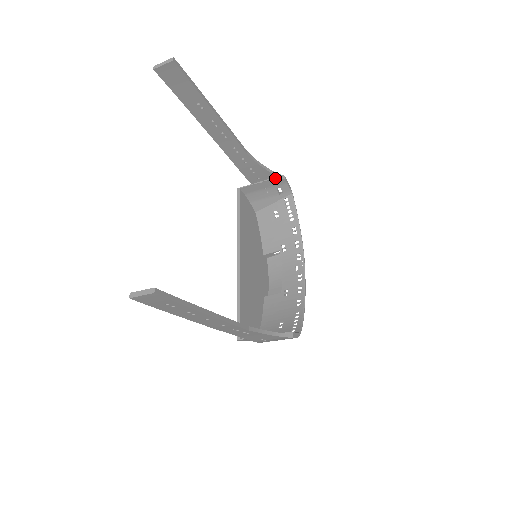
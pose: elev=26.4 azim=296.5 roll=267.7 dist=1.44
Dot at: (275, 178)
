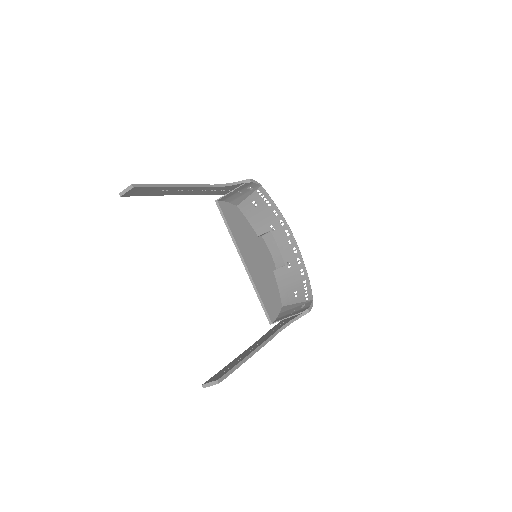
Dot at: (243, 185)
